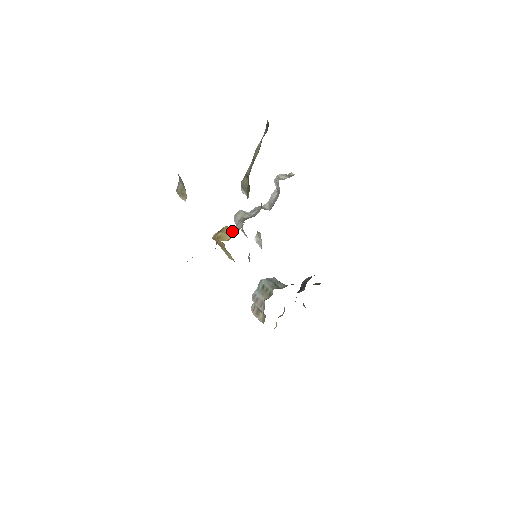
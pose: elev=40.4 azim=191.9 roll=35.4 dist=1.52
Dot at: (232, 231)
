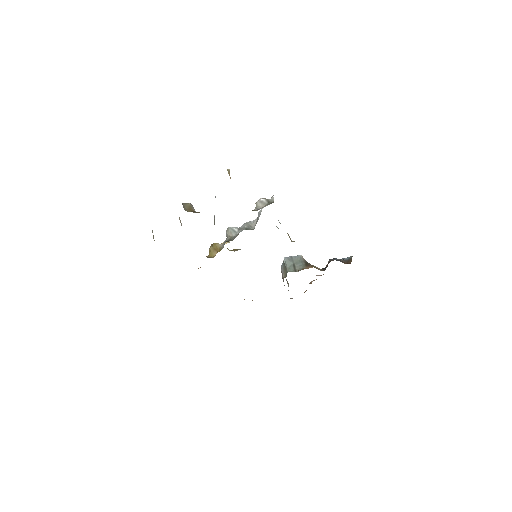
Dot at: (218, 249)
